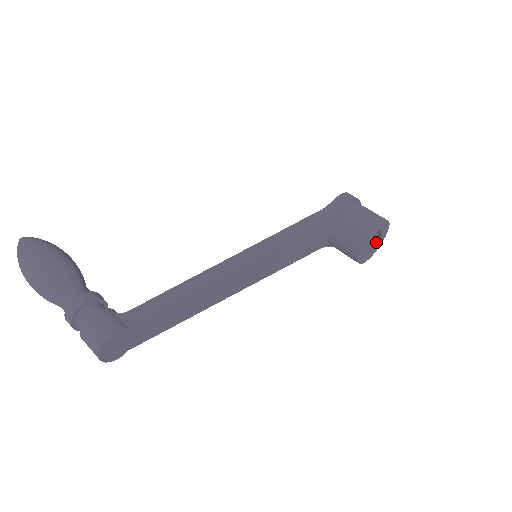
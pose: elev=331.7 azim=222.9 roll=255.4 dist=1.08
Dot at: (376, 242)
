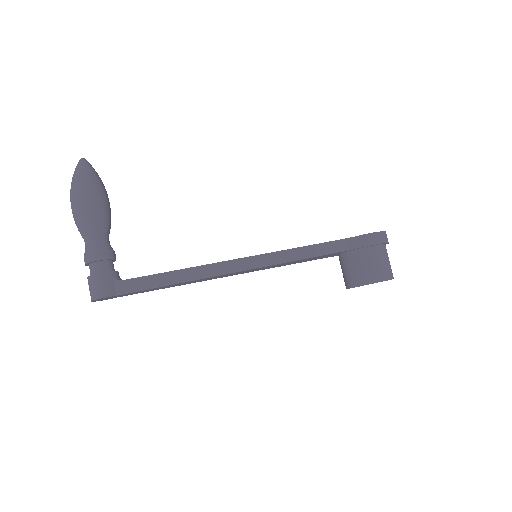
Dot at: occluded
